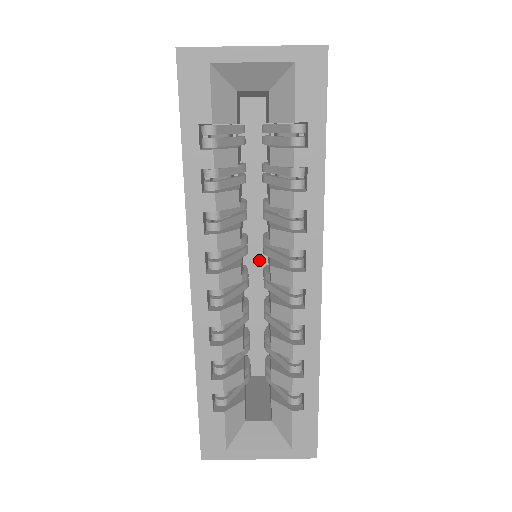
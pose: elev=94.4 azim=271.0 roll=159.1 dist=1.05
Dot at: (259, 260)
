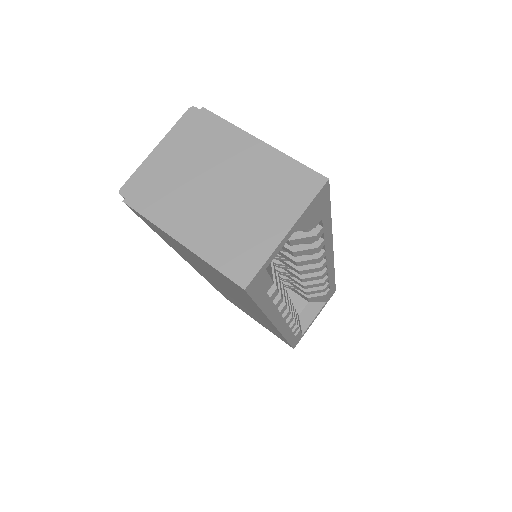
Dot at: occluded
